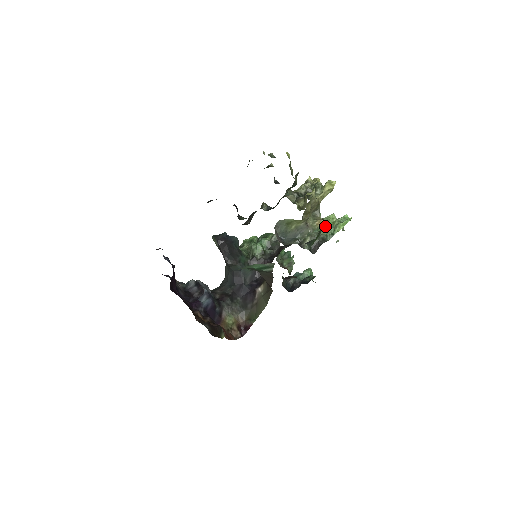
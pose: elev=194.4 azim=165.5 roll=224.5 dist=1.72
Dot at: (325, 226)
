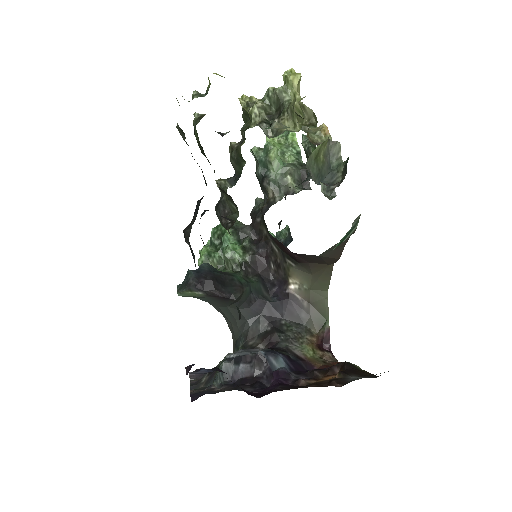
Dot at: occluded
